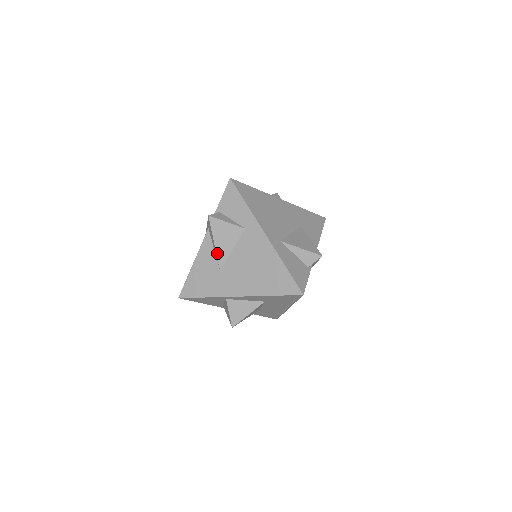
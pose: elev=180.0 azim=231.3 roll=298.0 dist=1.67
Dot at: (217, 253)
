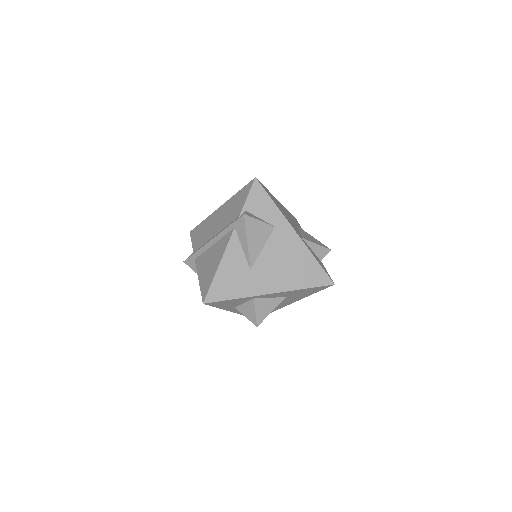
Dot at: (249, 252)
